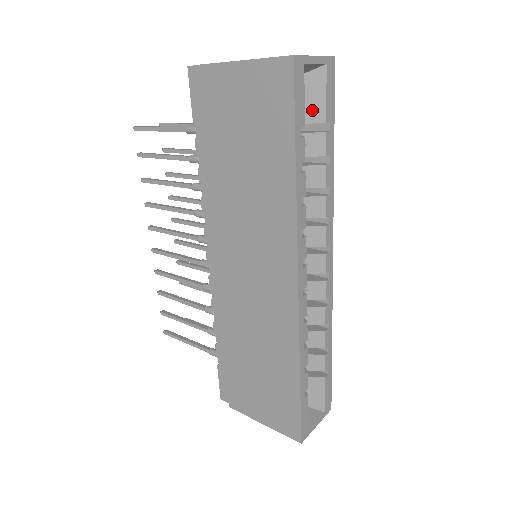
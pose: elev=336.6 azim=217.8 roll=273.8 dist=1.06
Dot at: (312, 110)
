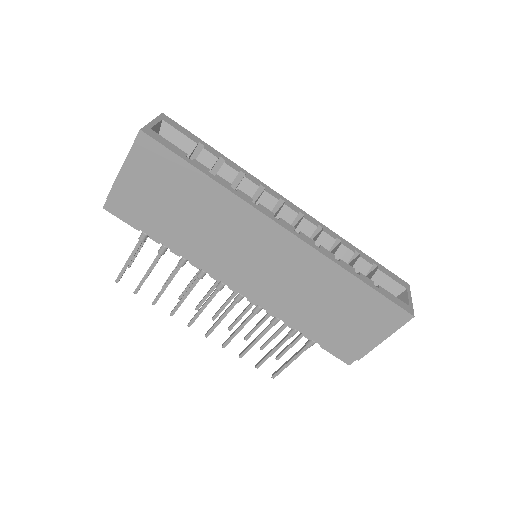
Dot at: (183, 147)
